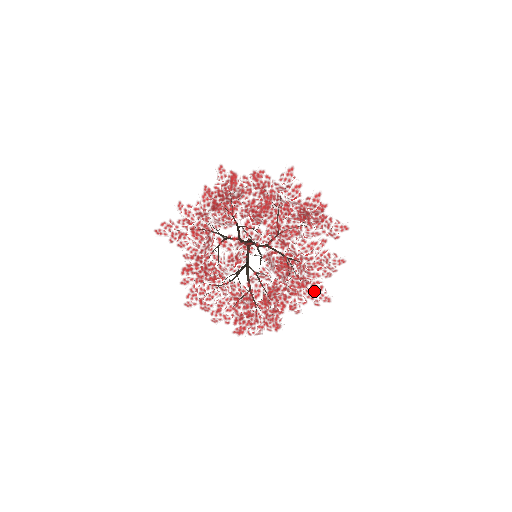
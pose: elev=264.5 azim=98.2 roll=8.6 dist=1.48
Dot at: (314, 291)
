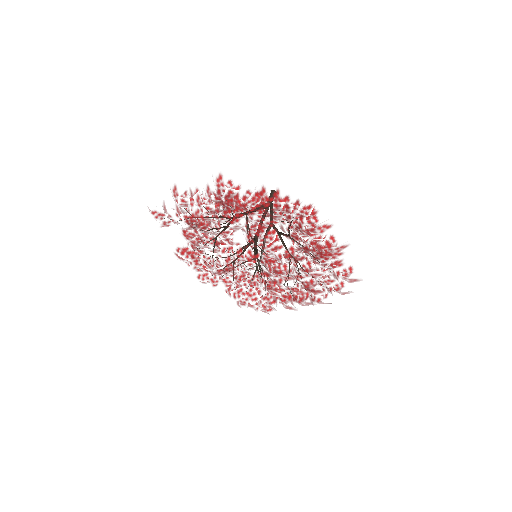
Dot at: occluded
